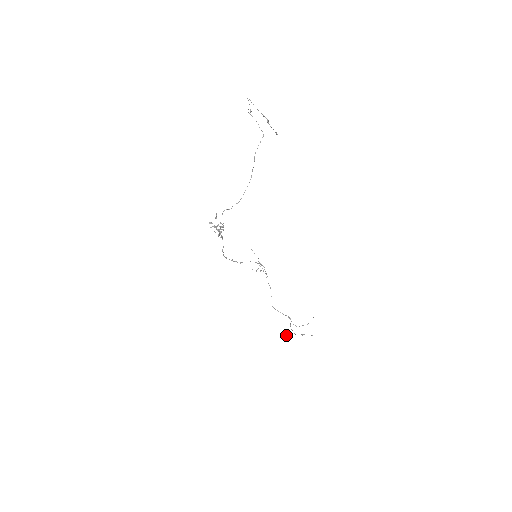
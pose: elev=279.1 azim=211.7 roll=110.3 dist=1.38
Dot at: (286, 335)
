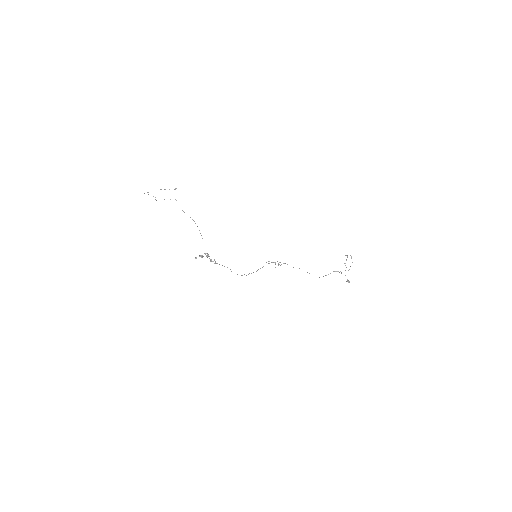
Dot at: occluded
